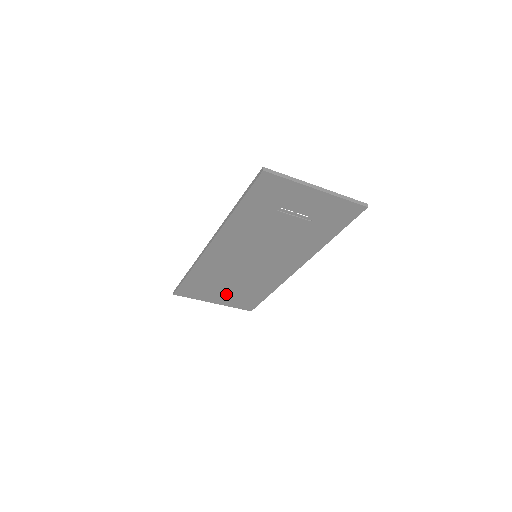
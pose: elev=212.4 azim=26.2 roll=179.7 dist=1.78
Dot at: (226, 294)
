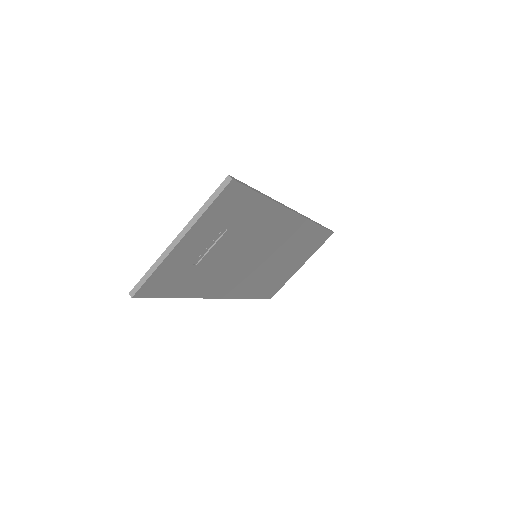
Dot at: (295, 261)
